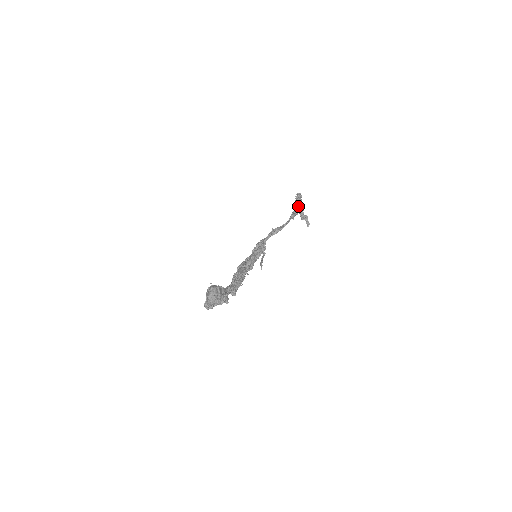
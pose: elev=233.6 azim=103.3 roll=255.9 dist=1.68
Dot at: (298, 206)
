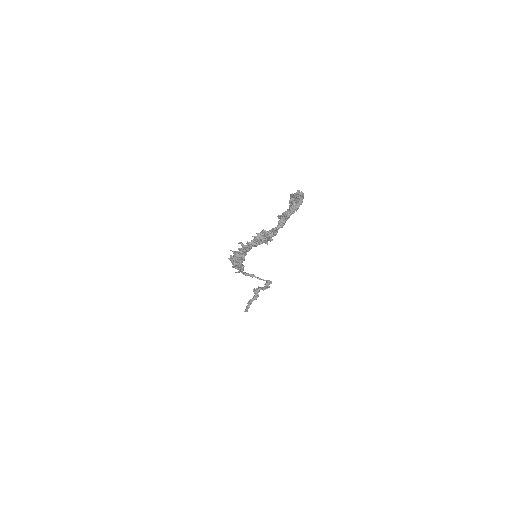
Dot at: occluded
